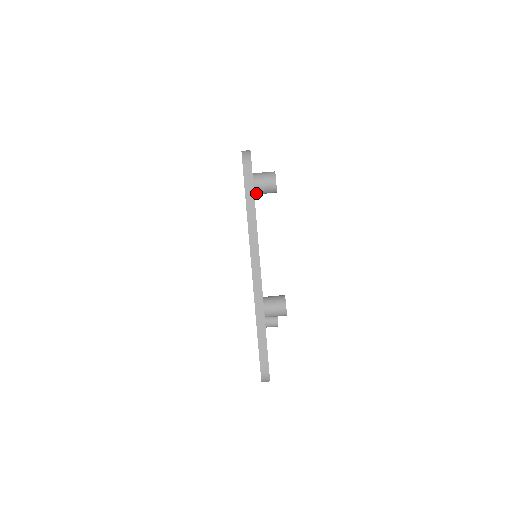
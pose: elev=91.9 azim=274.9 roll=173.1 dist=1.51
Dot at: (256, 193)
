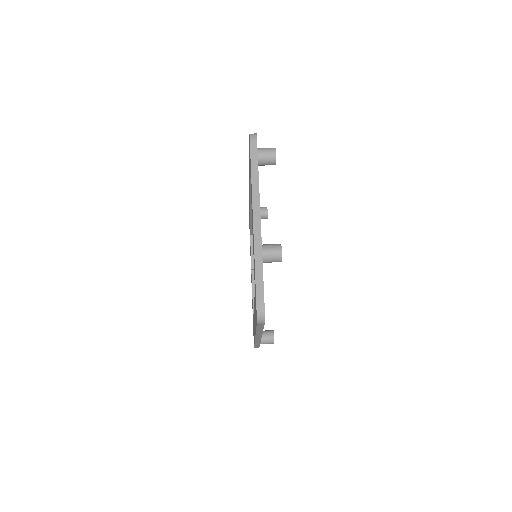
Dot at: (259, 162)
